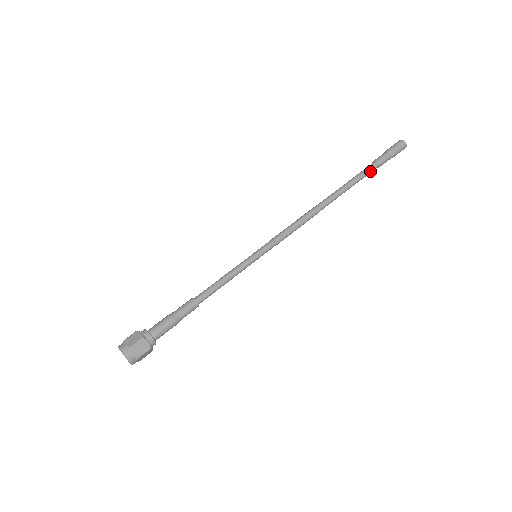
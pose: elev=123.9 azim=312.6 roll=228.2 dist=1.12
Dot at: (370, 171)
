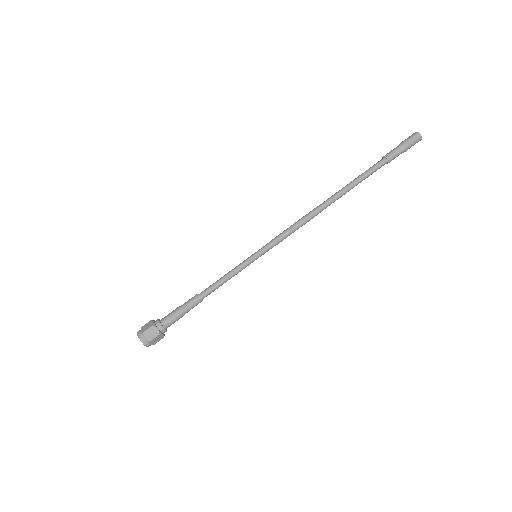
Dot at: occluded
